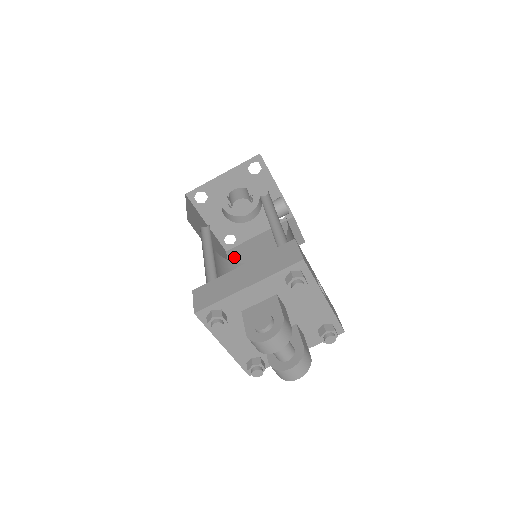
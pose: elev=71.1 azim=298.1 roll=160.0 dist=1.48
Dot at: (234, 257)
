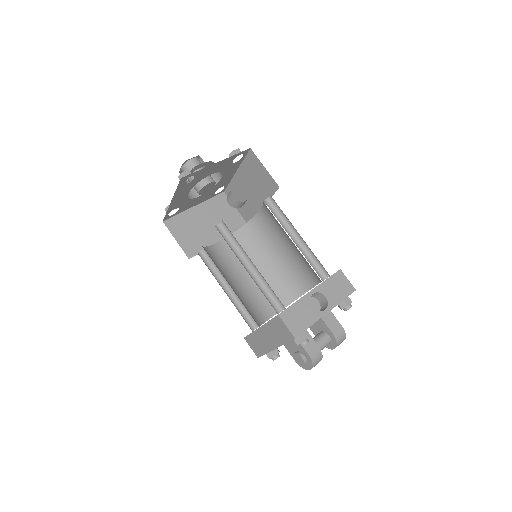
Dot at: occluded
